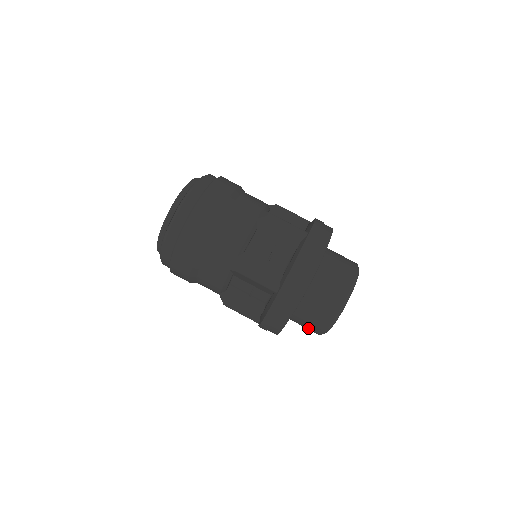
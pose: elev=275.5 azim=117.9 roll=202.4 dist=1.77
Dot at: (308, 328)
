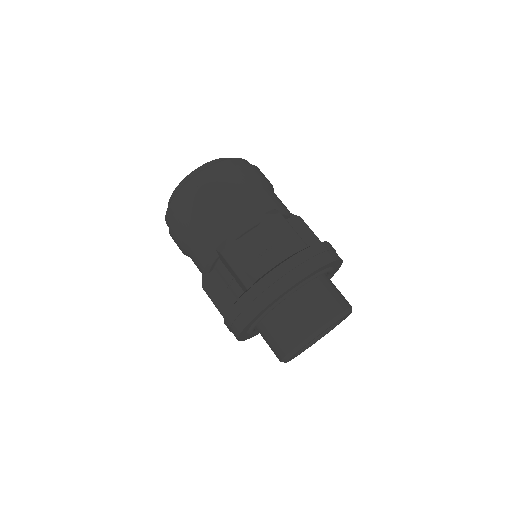
Dot at: (271, 348)
